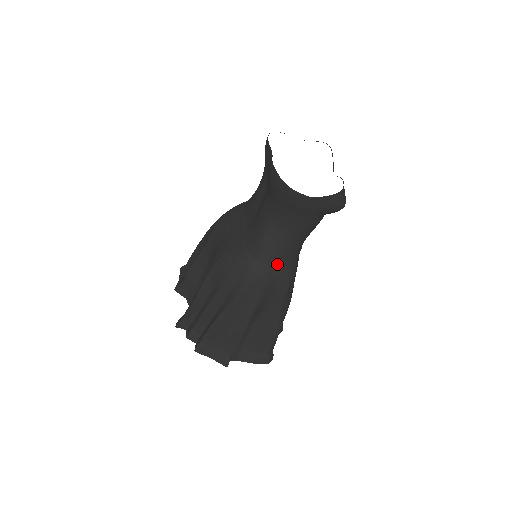
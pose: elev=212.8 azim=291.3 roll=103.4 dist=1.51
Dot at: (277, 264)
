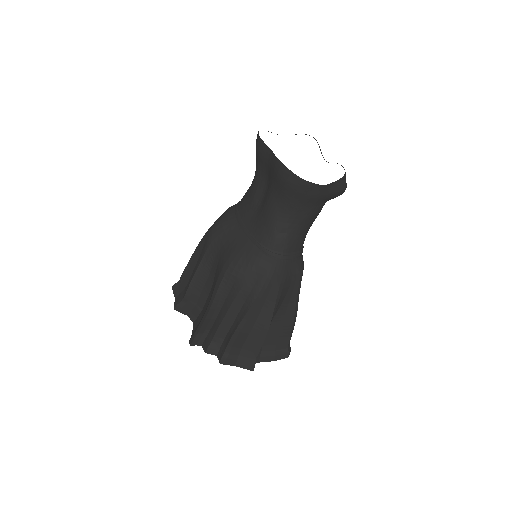
Dot at: (290, 257)
